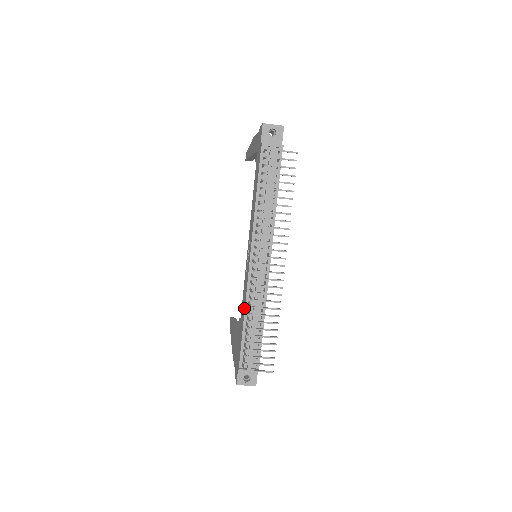
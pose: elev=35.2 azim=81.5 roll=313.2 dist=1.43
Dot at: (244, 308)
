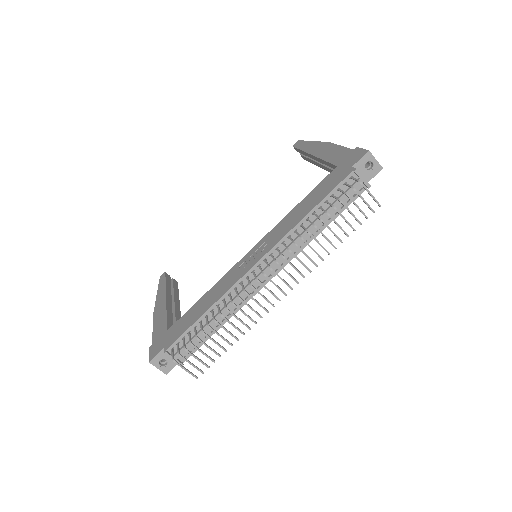
Dot at: (215, 301)
